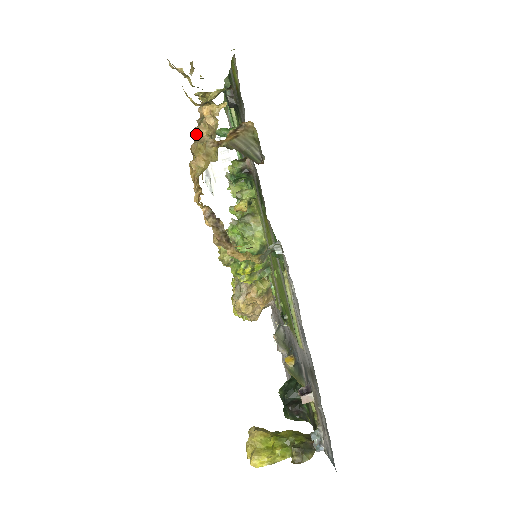
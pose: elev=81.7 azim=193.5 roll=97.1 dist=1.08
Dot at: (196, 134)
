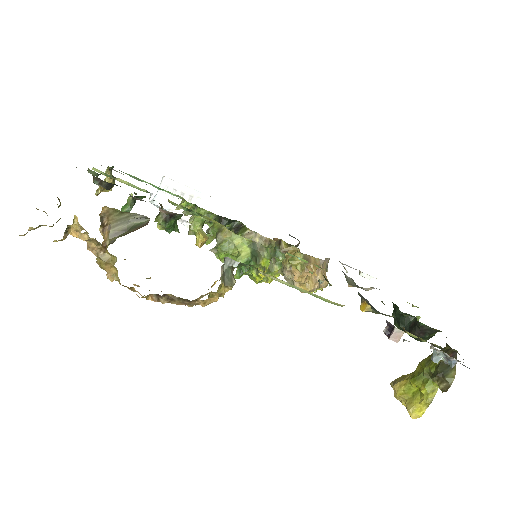
Dot at: (92, 252)
